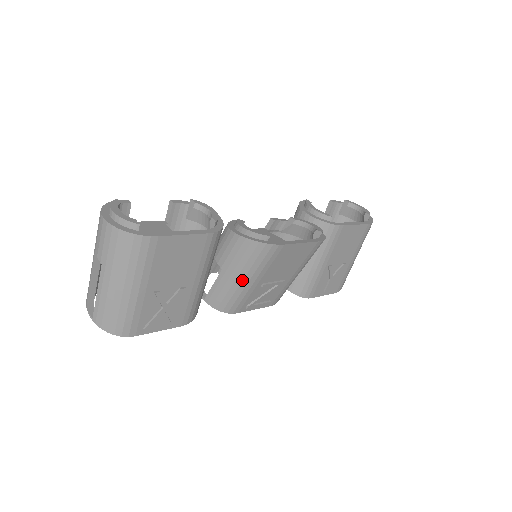
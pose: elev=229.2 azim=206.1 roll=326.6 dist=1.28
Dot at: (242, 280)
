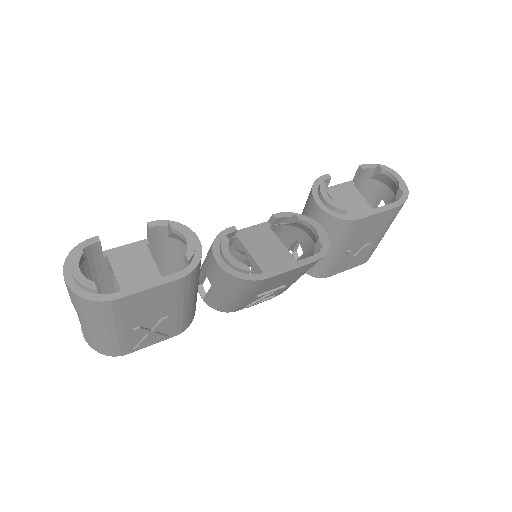
Dot at: (232, 297)
